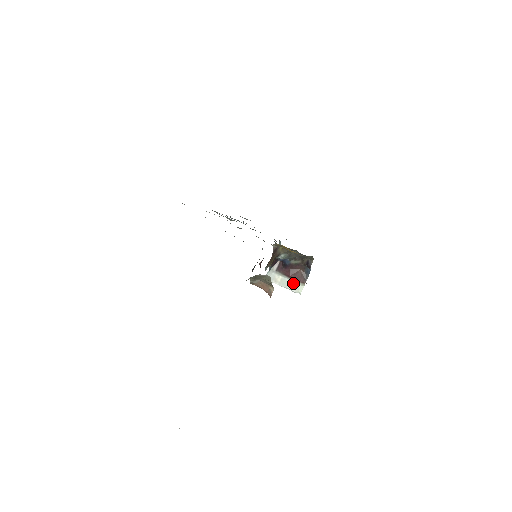
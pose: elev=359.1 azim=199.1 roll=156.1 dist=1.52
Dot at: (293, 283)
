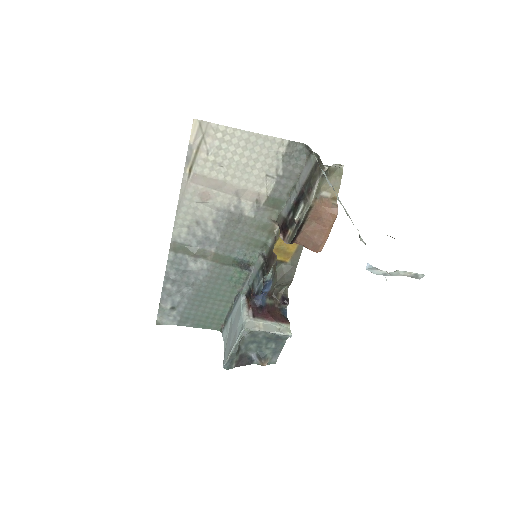
Dot at: (278, 326)
